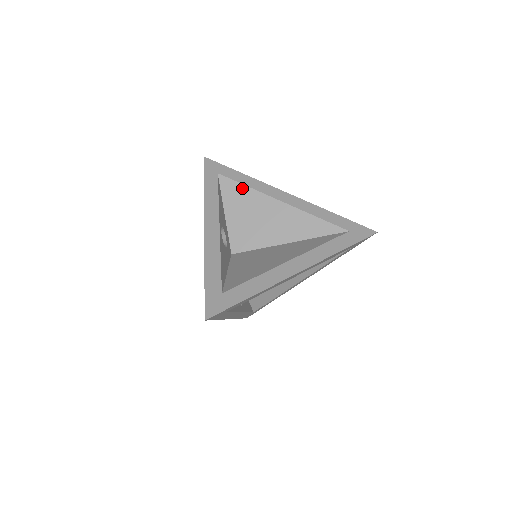
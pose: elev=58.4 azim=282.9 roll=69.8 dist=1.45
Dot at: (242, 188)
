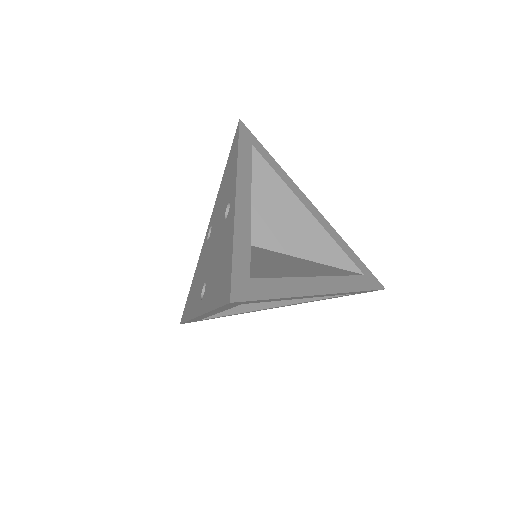
Dot at: (273, 174)
